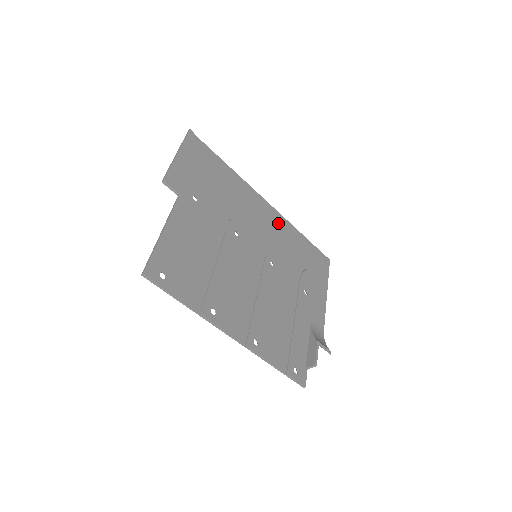
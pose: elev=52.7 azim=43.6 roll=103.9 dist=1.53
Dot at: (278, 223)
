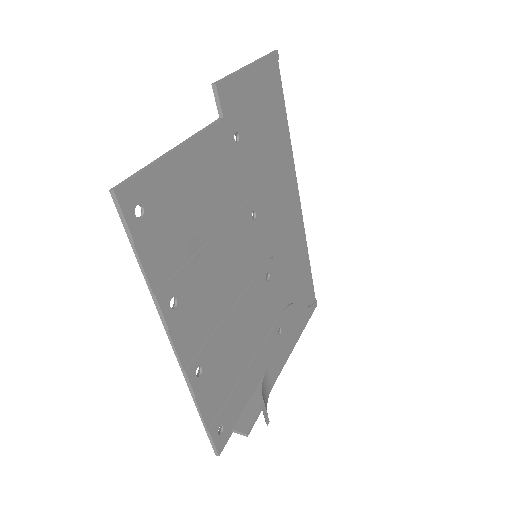
Dot at: (296, 231)
